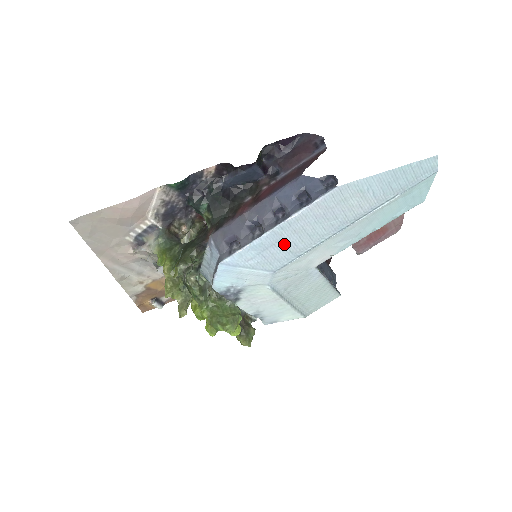
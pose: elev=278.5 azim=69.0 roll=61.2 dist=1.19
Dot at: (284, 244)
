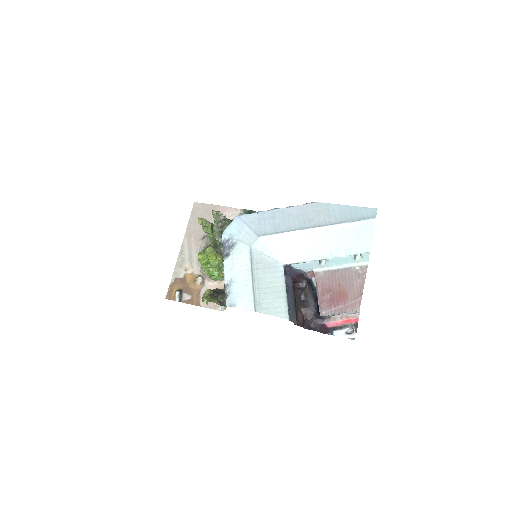
Dot at: (274, 221)
